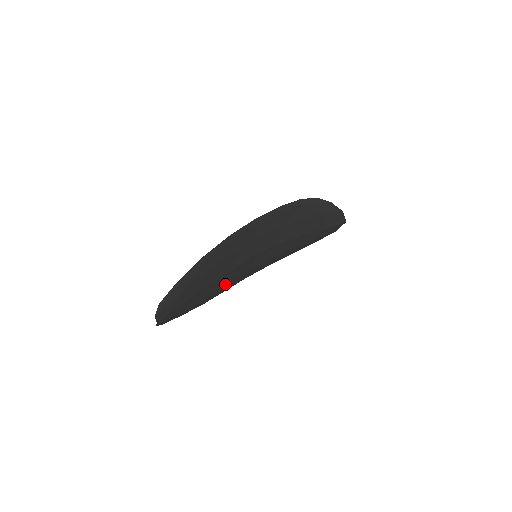
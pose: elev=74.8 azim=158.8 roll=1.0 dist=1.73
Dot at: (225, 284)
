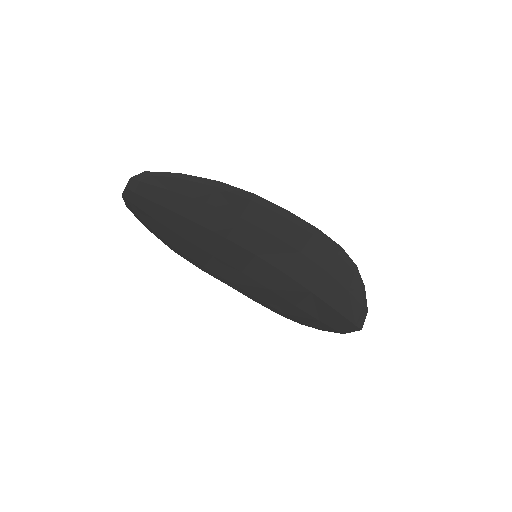
Dot at: (207, 253)
